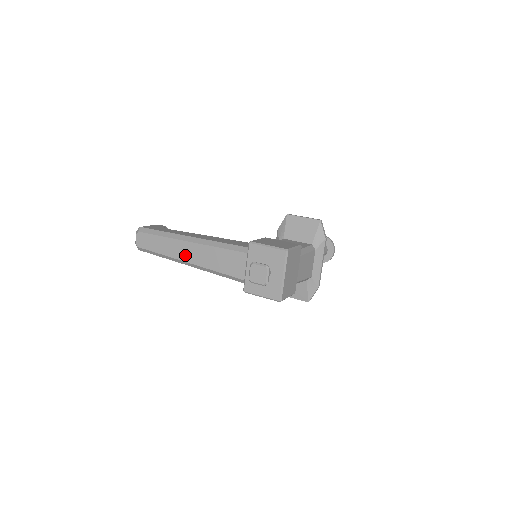
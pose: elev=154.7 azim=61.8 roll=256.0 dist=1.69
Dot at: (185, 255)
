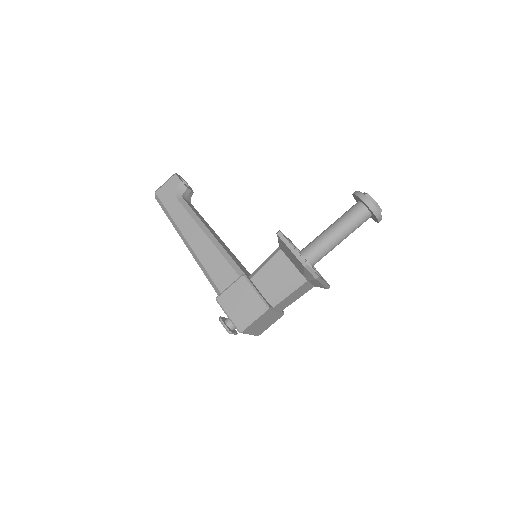
Dot at: occluded
